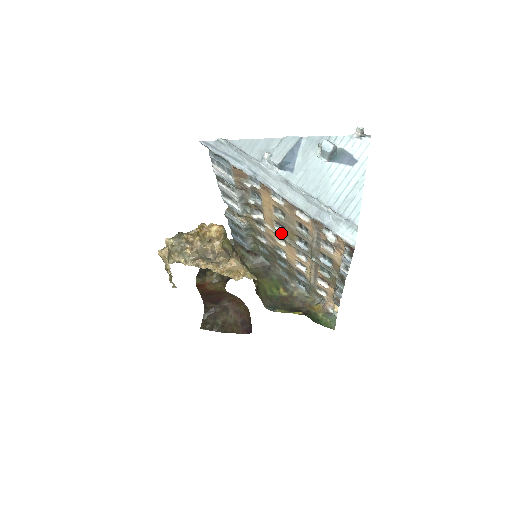
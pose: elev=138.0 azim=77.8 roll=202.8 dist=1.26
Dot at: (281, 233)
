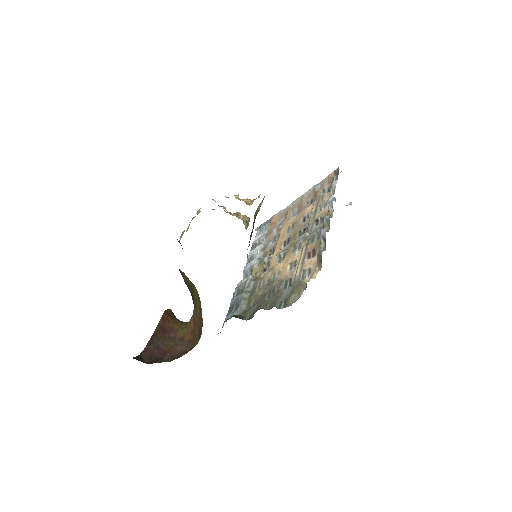
Dot at: (285, 249)
